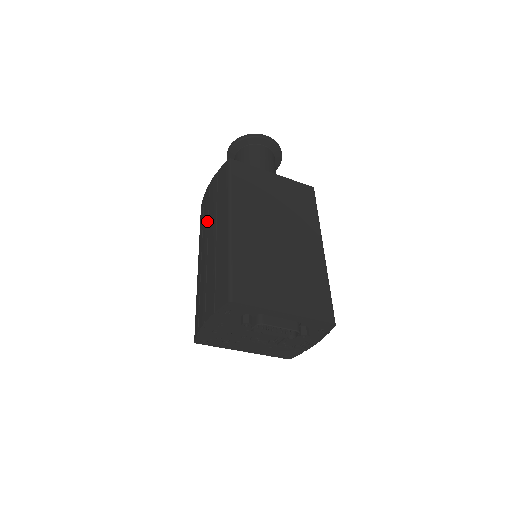
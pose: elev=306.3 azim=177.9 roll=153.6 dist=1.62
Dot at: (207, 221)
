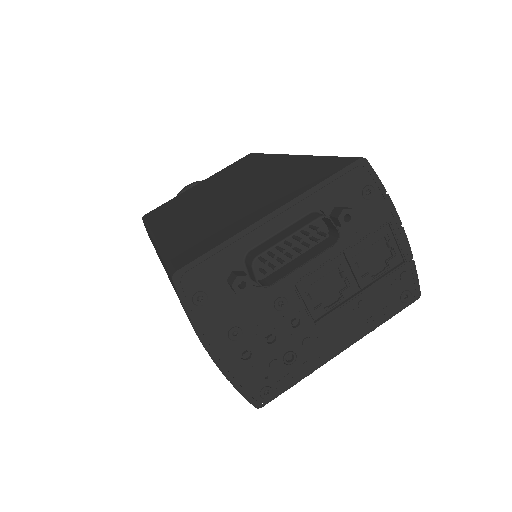
Dot at: occluded
